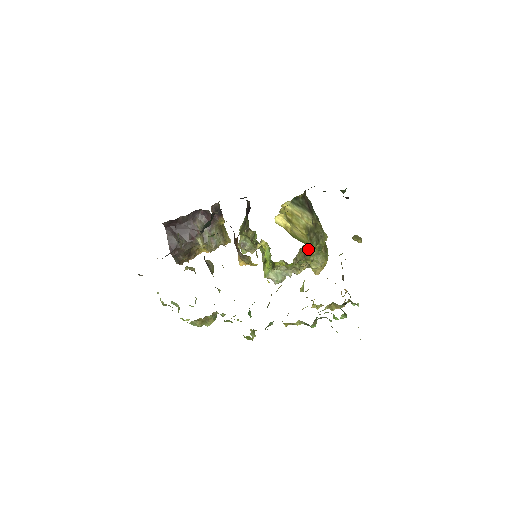
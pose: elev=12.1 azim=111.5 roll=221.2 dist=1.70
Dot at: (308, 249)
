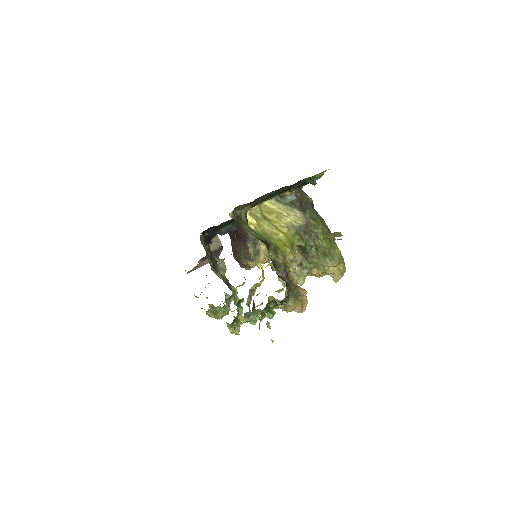
Dot at: (306, 250)
